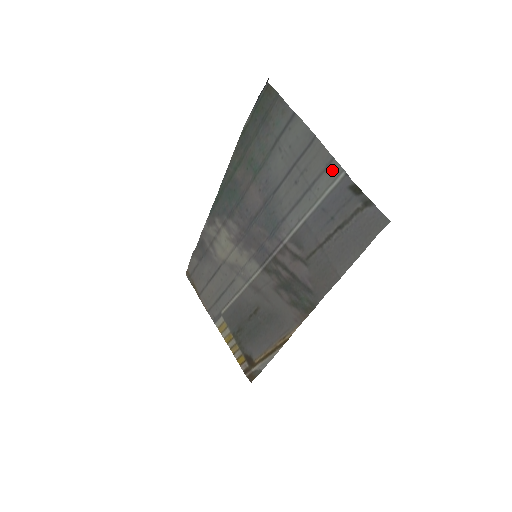
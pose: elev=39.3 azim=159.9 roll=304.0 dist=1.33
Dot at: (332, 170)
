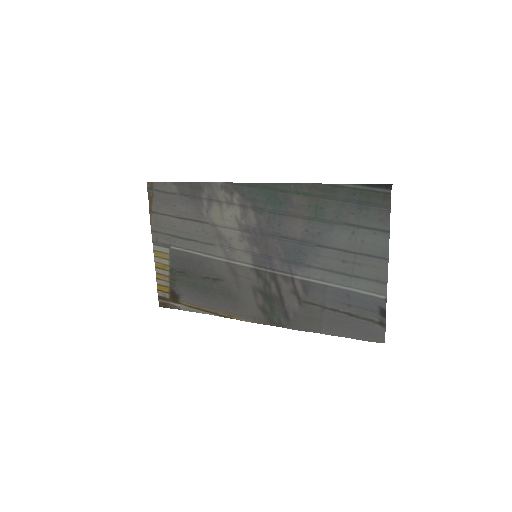
Dot at: (379, 287)
